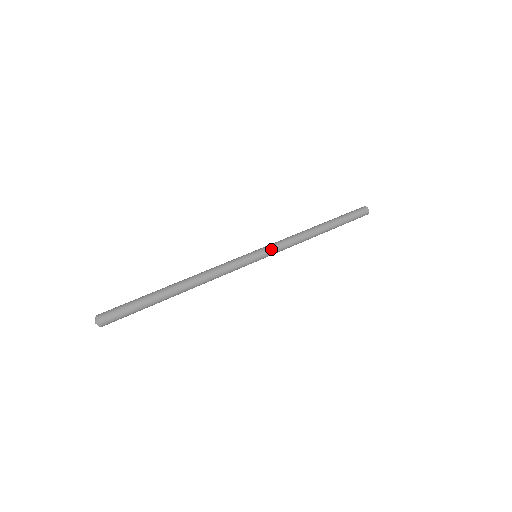
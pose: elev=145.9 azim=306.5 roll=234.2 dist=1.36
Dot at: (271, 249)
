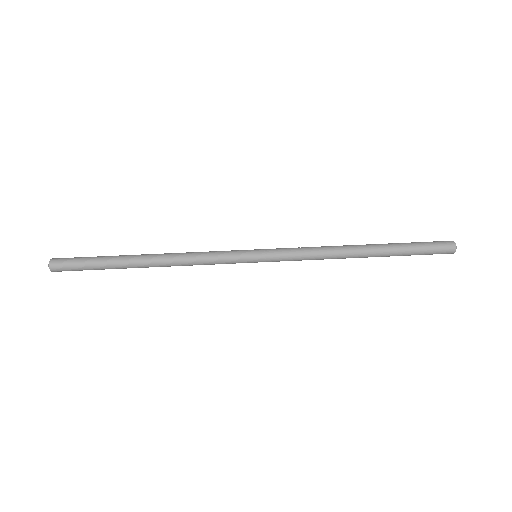
Dot at: (277, 256)
